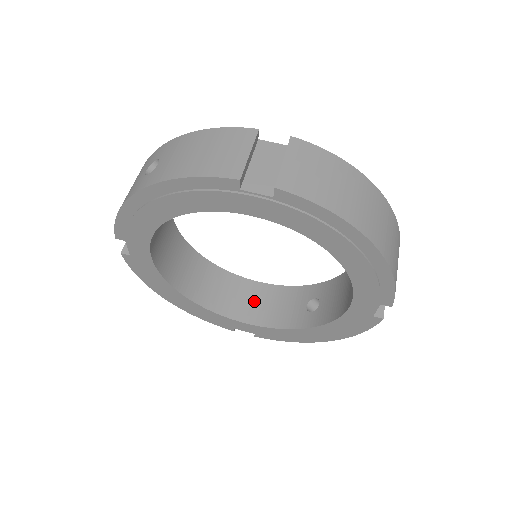
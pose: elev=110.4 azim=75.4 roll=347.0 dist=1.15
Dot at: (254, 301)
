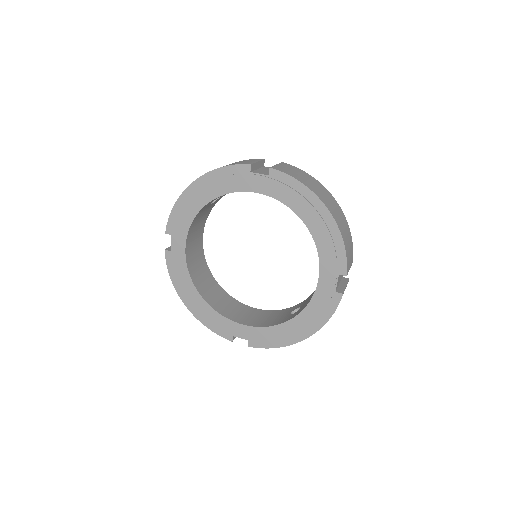
Dot at: (251, 316)
